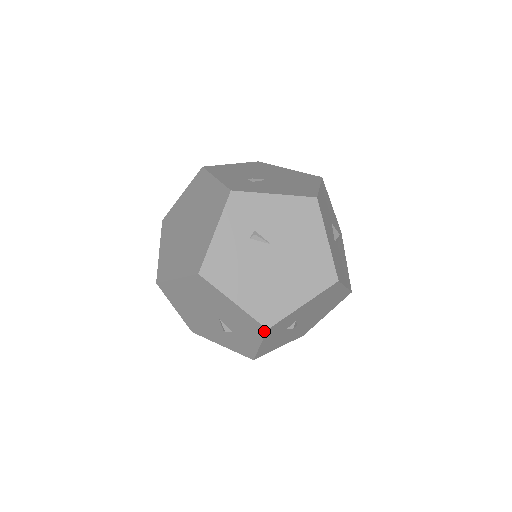
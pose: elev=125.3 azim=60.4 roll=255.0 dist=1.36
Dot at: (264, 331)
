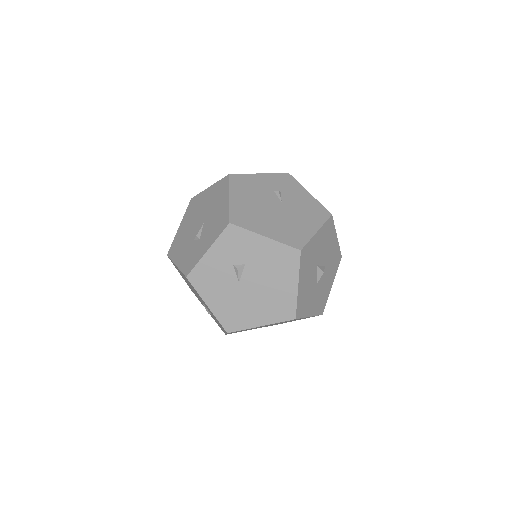
Dot at: (225, 226)
